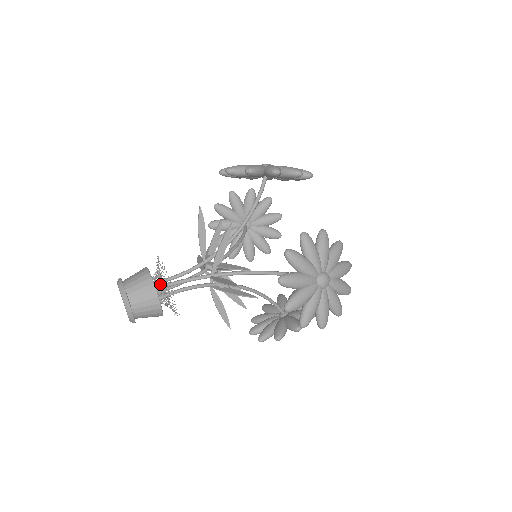
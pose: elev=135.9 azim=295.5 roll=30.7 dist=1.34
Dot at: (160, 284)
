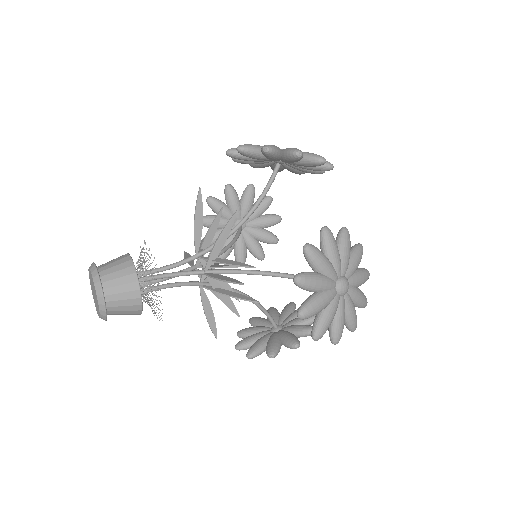
Dot at: (143, 275)
